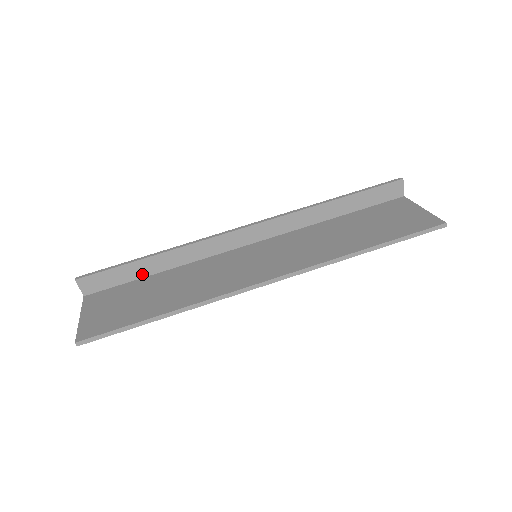
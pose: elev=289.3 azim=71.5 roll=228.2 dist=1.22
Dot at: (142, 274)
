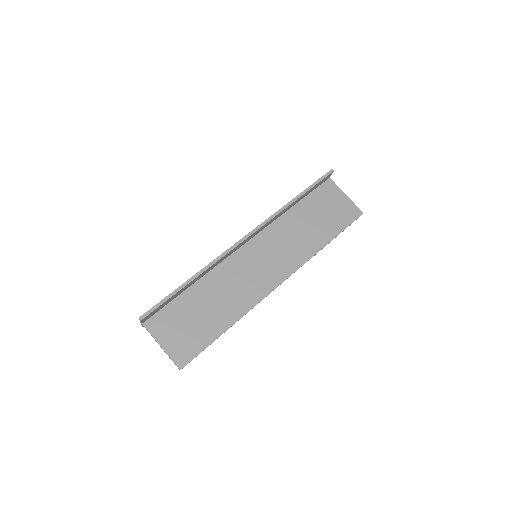
Dot at: (181, 292)
